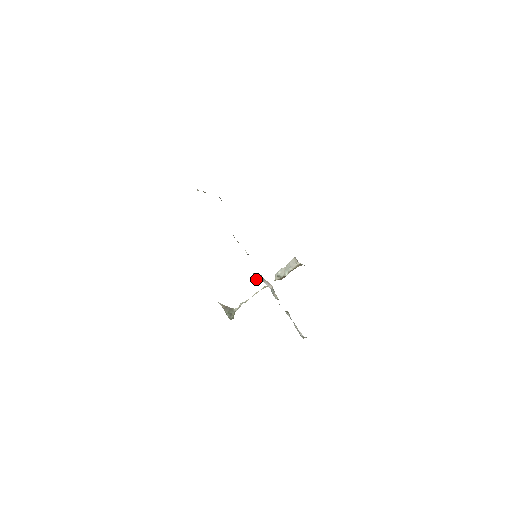
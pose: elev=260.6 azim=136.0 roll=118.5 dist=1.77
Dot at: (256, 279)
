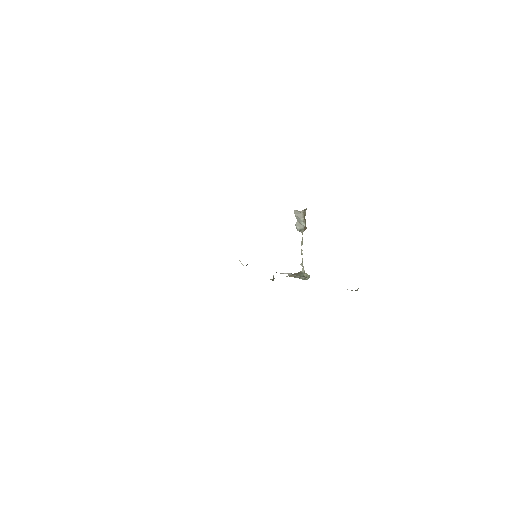
Dot at: (272, 280)
